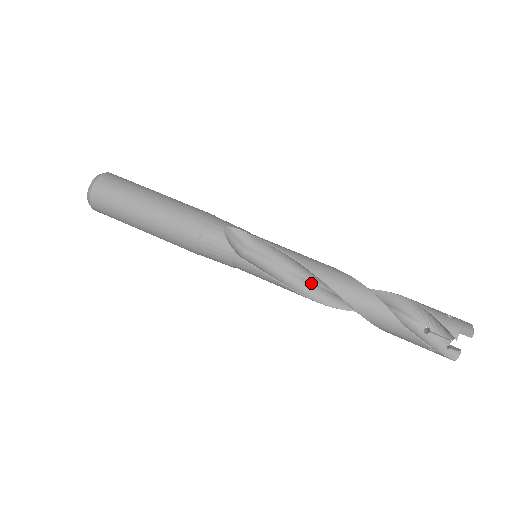
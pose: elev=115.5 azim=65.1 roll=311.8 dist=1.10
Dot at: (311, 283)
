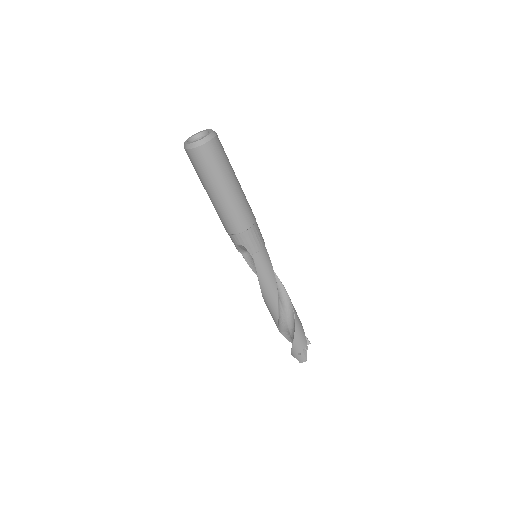
Dot at: occluded
